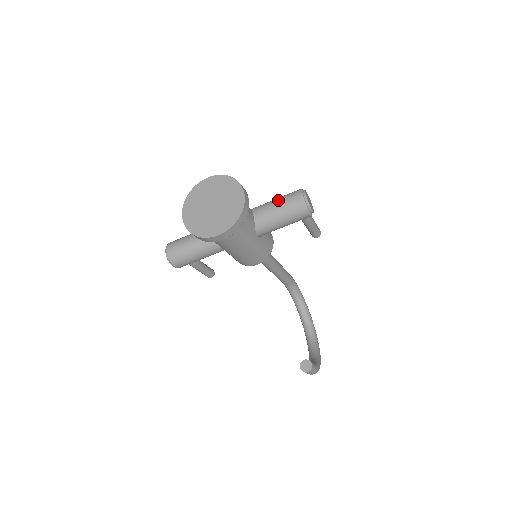
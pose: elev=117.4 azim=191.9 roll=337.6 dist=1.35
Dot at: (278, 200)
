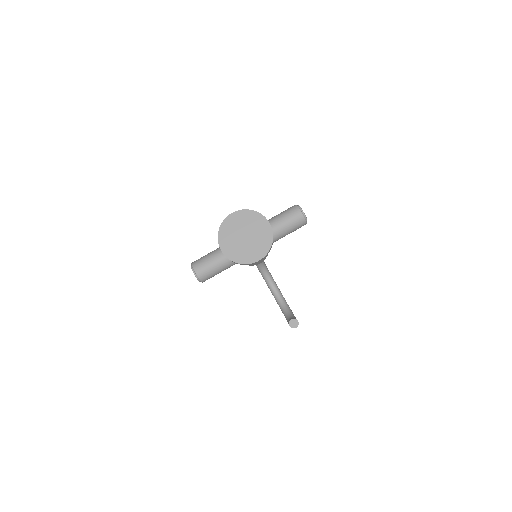
Dot at: (282, 217)
